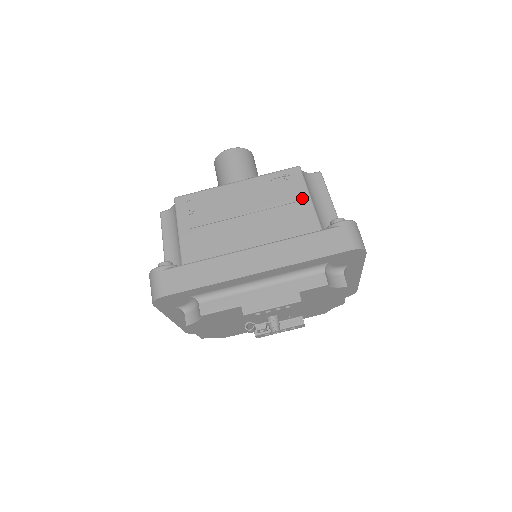
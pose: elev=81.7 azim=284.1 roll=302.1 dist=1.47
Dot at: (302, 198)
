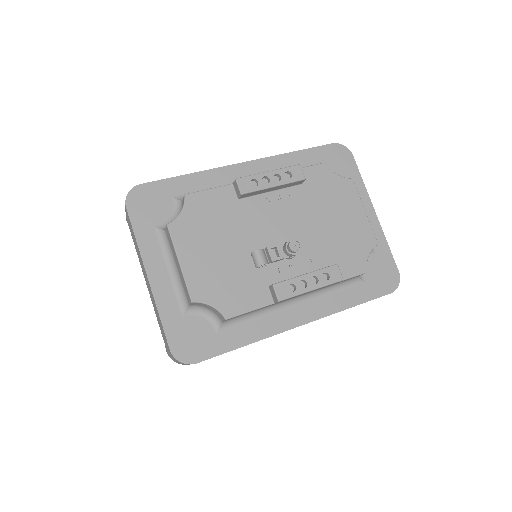
Dot at: occluded
